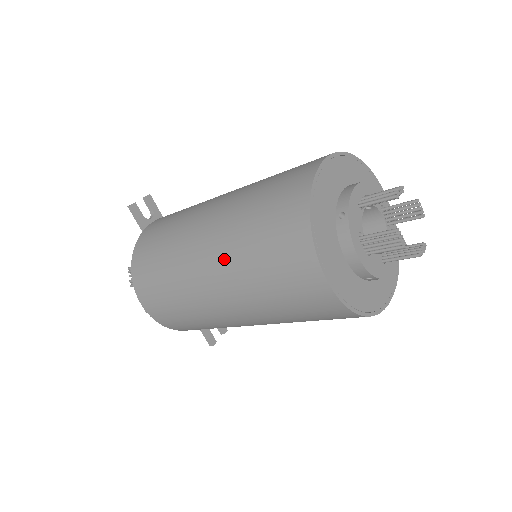
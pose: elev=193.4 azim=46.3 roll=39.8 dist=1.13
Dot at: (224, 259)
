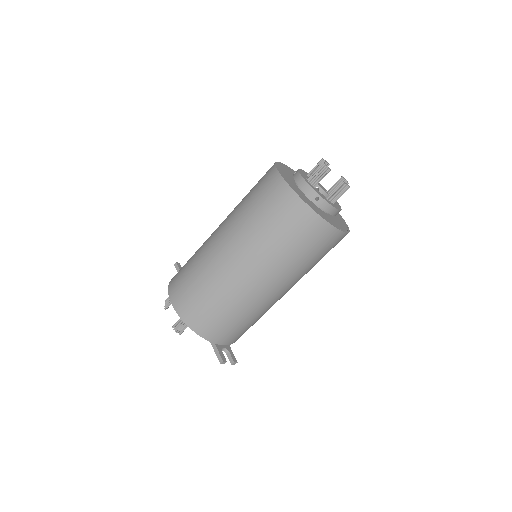
Dot at: (231, 219)
